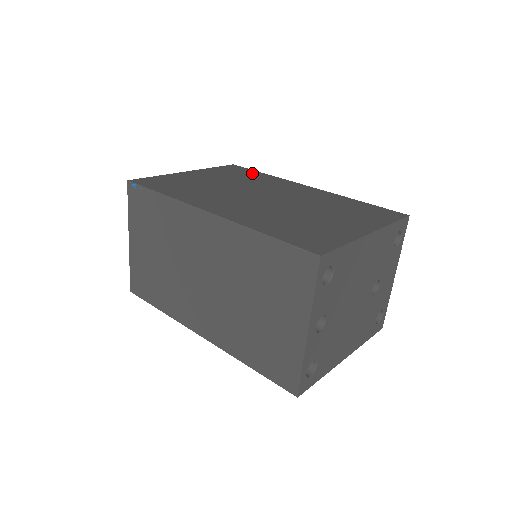
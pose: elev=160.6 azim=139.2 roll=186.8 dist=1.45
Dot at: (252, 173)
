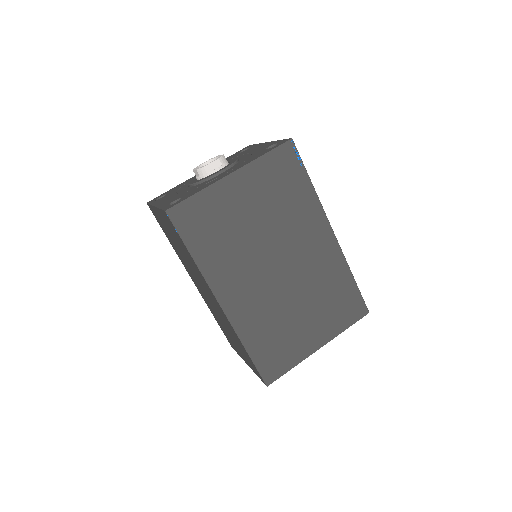
Dot at: (298, 182)
